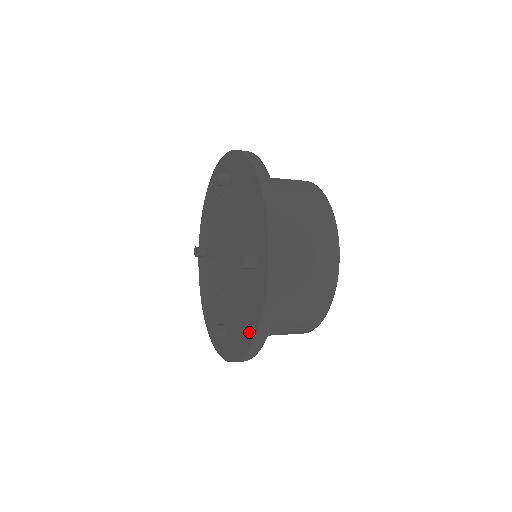
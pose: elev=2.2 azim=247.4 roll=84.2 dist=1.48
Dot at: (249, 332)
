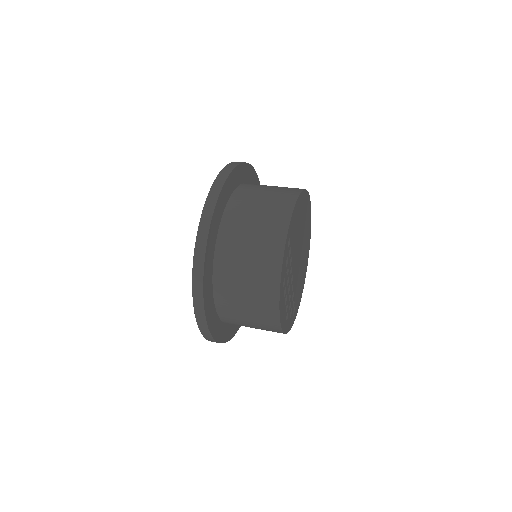
Dot at: occluded
